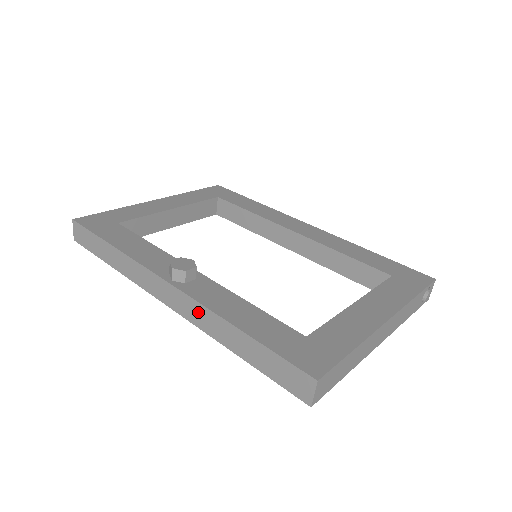
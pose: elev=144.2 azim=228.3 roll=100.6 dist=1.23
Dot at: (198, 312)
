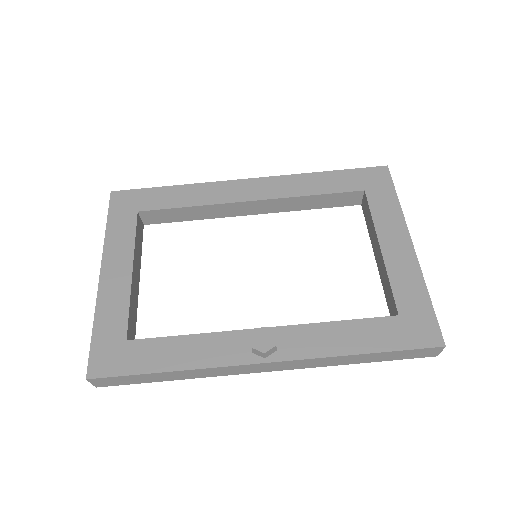
Dot at: (310, 363)
